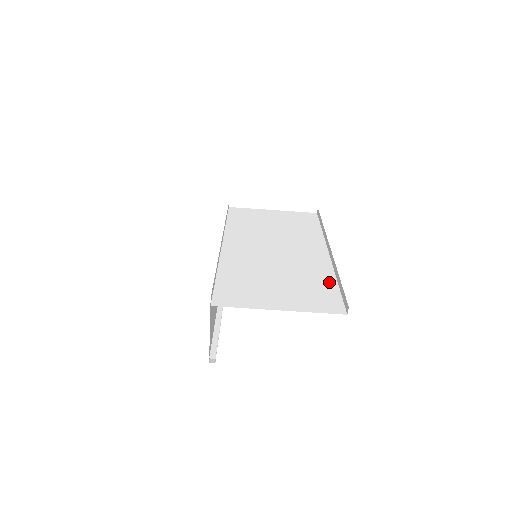
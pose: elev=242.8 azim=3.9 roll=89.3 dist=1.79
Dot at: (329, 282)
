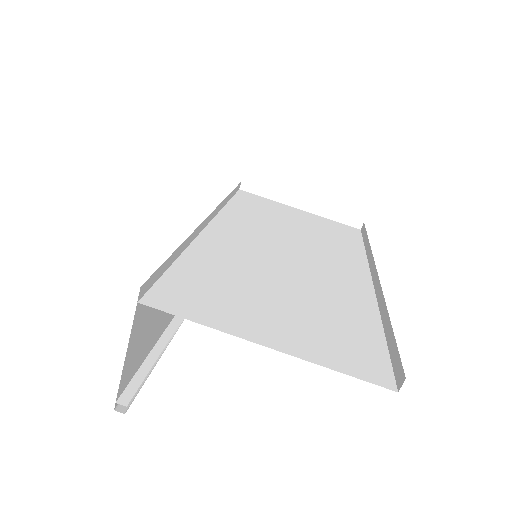
Dot at: (368, 323)
